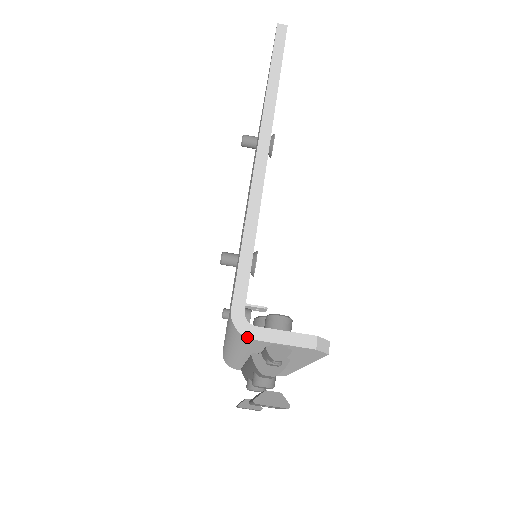
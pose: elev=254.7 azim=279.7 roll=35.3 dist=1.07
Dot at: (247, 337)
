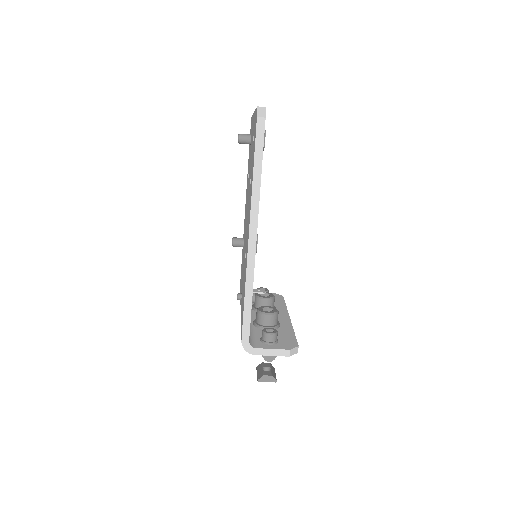
Dot at: (252, 354)
